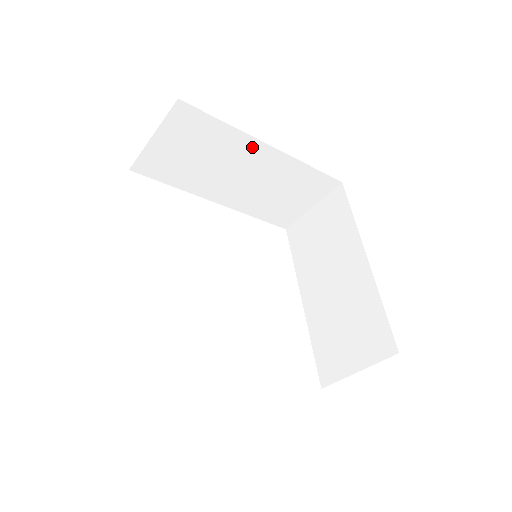
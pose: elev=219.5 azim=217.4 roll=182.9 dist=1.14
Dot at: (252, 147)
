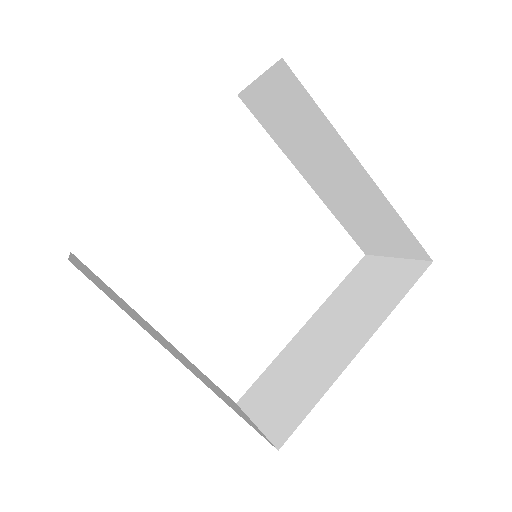
Dot at: (345, 155)
